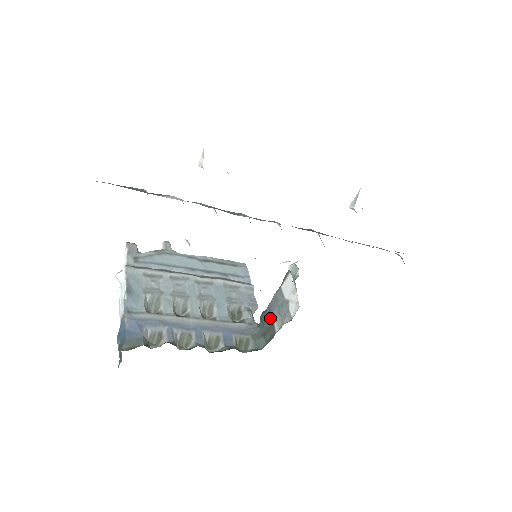
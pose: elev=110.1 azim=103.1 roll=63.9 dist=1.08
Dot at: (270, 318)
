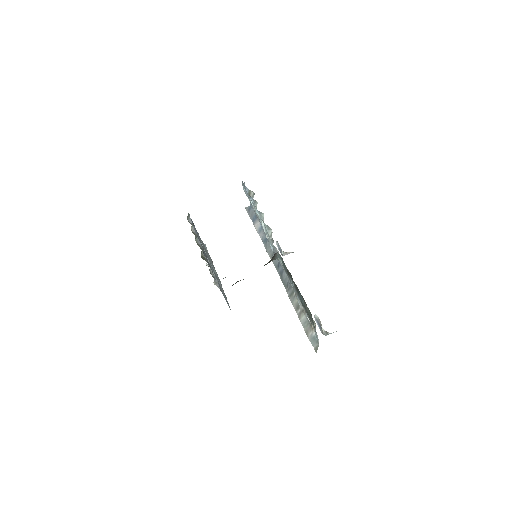
Dot at: occluded
